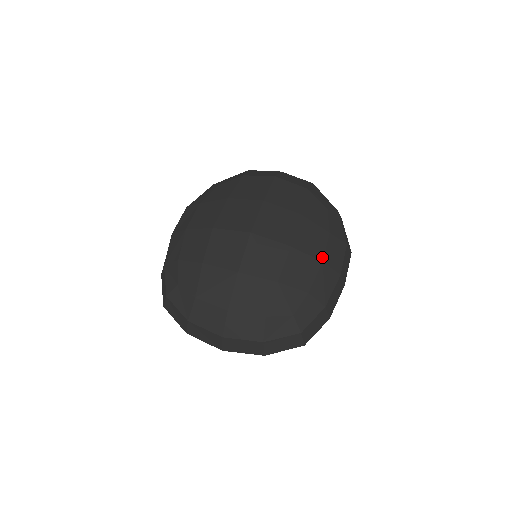
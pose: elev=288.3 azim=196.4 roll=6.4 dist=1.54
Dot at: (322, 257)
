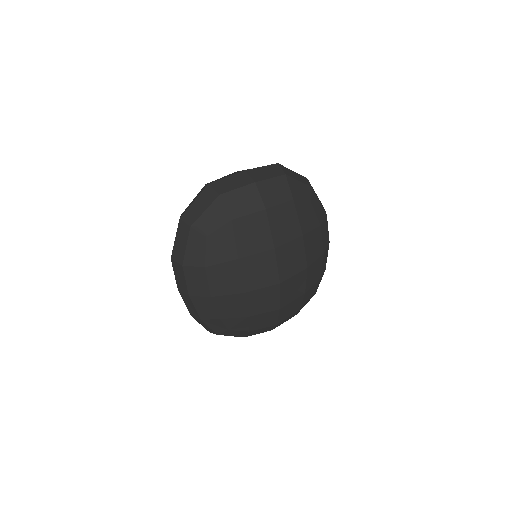
Dot at: (323, 250)
